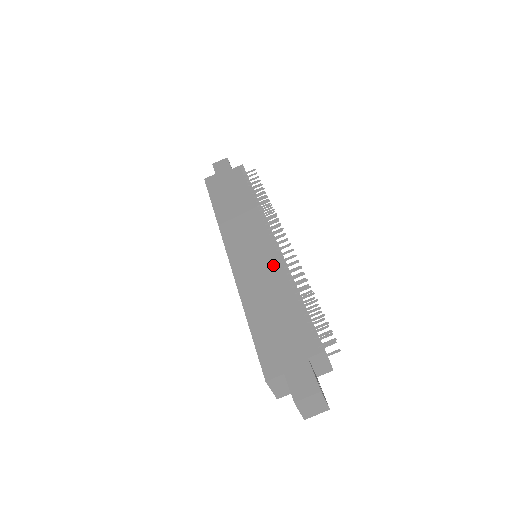
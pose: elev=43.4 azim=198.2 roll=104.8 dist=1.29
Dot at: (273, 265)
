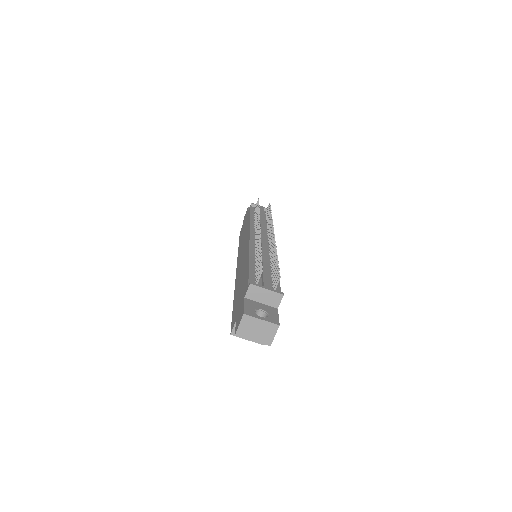
Dot at: (246, 253)
